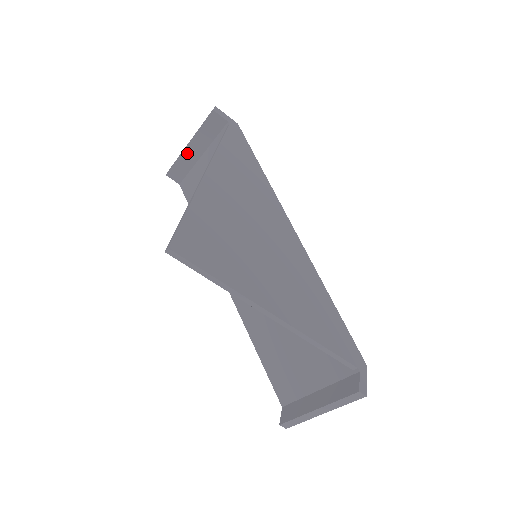
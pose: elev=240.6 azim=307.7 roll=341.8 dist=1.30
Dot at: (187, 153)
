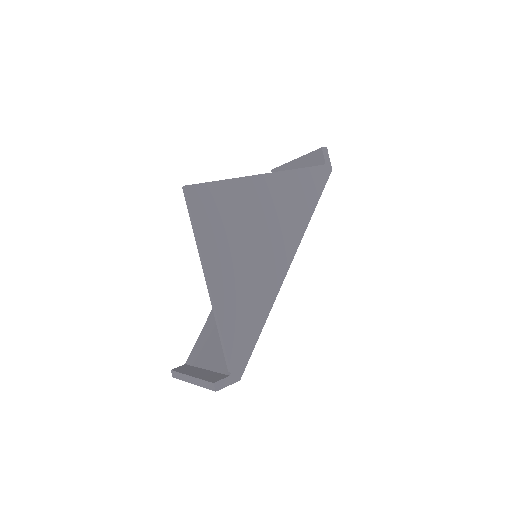
Dot at: (291, 165)
